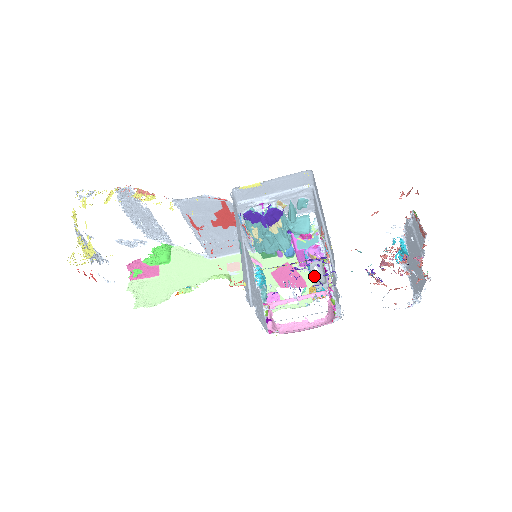
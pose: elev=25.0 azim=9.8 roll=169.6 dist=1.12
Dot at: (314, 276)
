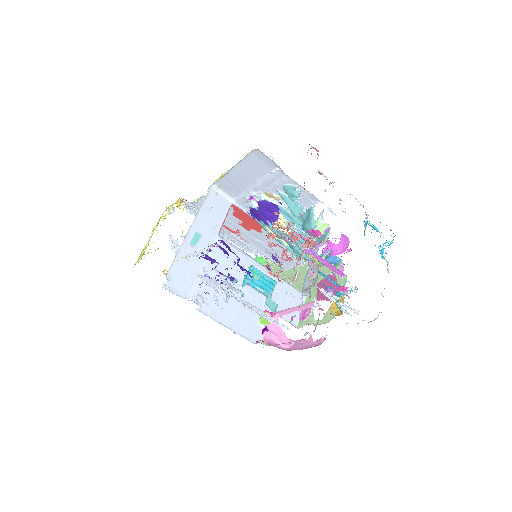
Dot at: (306, 280)
